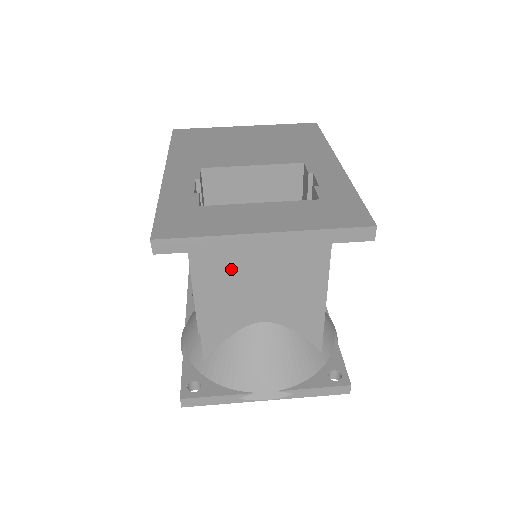
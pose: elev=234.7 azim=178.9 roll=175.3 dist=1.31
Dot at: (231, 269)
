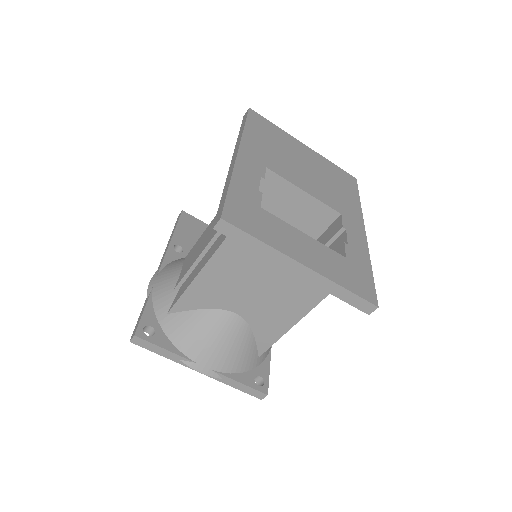
Dot at: (247, 265)
